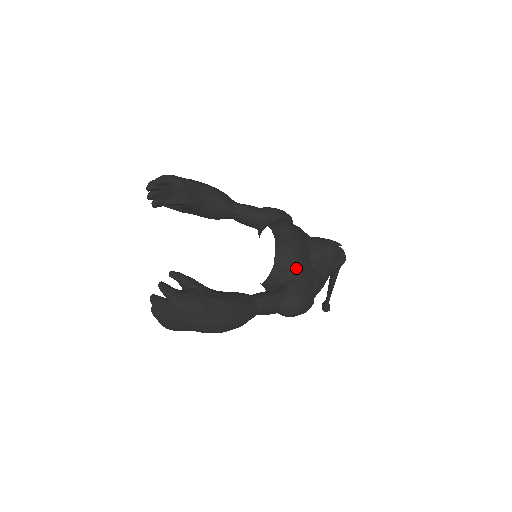
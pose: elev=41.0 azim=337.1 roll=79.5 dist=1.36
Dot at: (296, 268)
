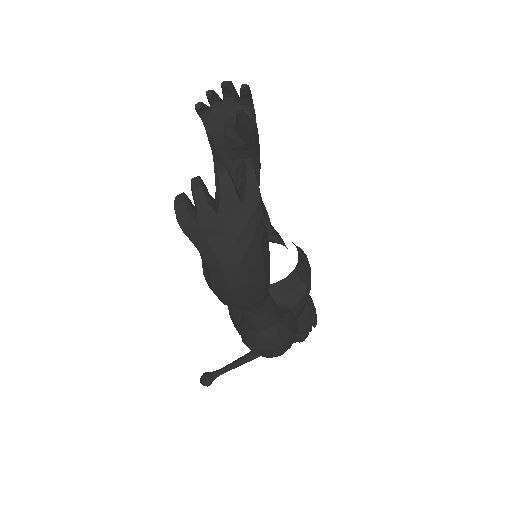
Dot at: (300, 301)
